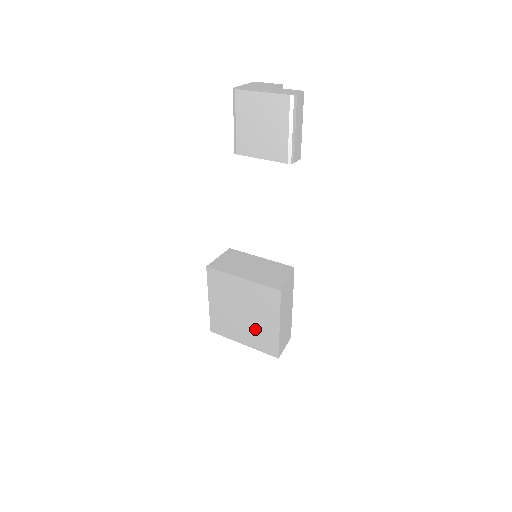
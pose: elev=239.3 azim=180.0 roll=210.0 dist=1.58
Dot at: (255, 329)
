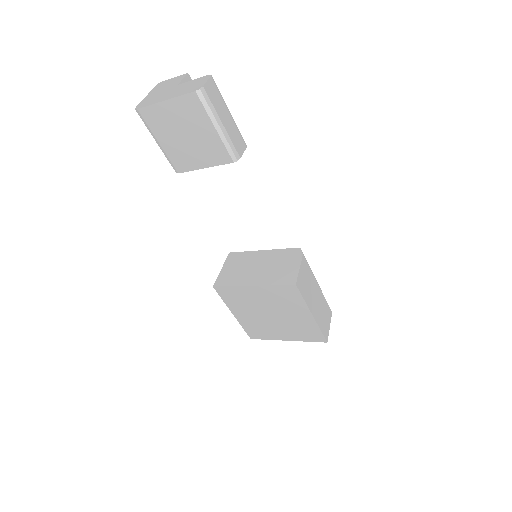
Dot at: (290, 325)
